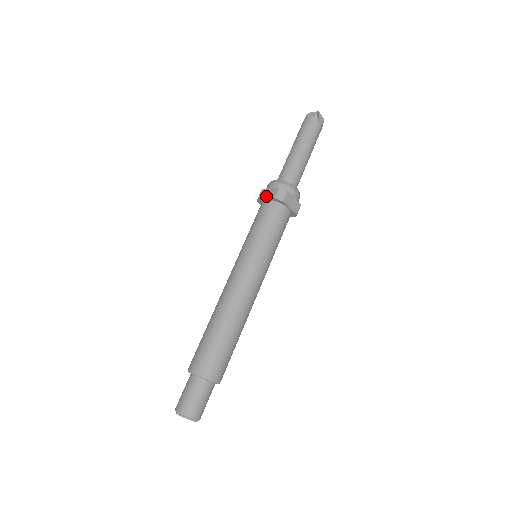
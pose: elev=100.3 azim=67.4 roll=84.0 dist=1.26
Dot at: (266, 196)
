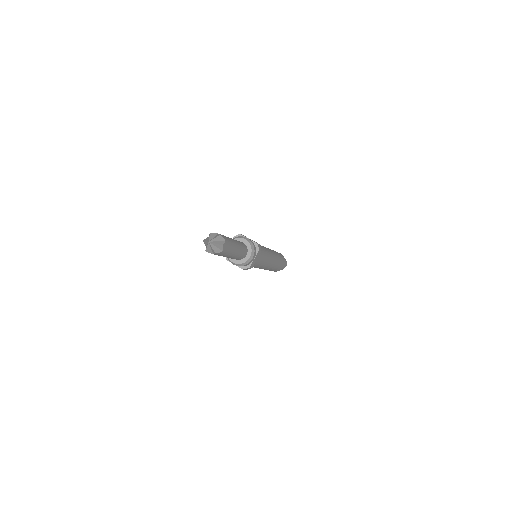
Dot at: occluded
